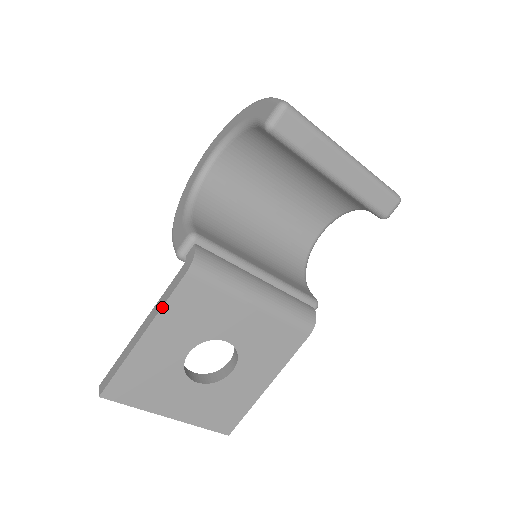
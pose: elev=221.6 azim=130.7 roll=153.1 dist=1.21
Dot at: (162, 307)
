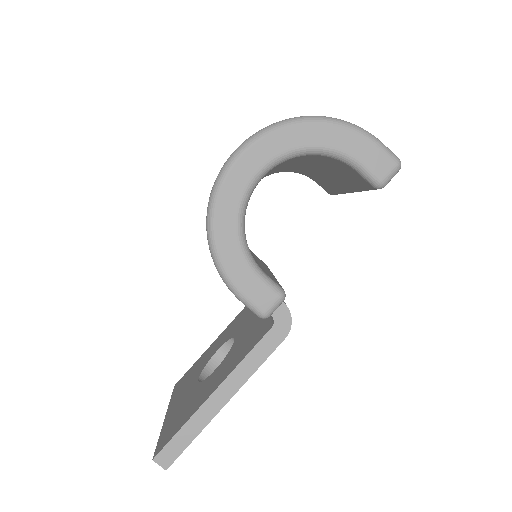
Dot at: occluded
